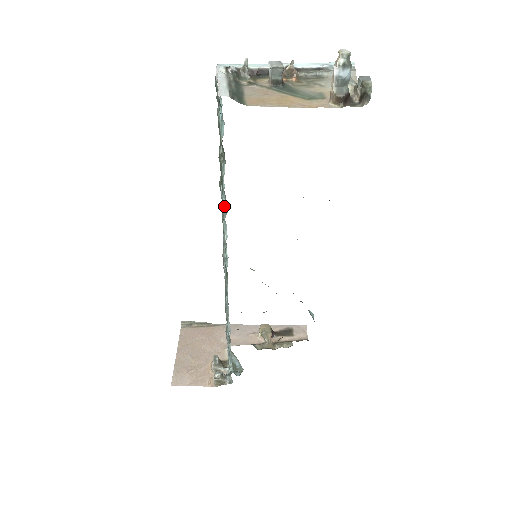
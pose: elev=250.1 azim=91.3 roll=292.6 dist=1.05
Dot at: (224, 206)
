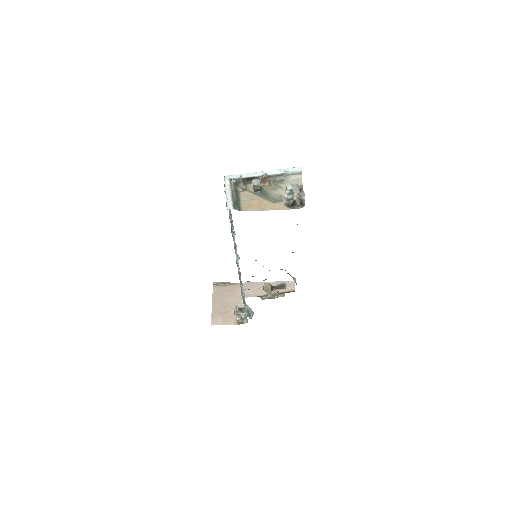
Dot at: (234, 246)
